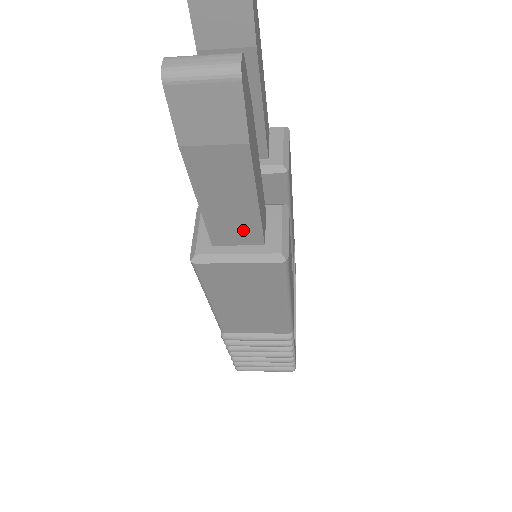
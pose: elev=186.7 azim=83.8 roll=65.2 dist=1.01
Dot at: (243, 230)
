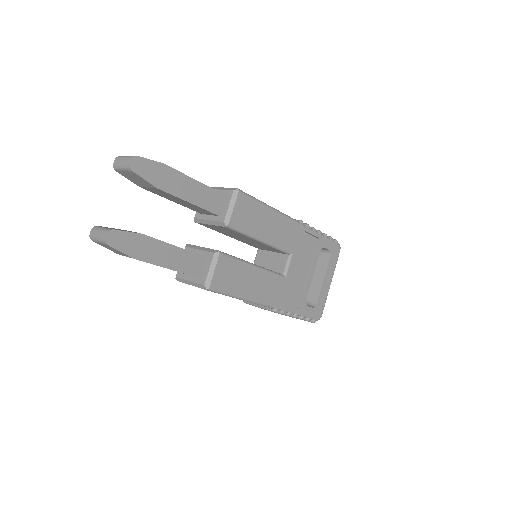
Dot at: occluded
